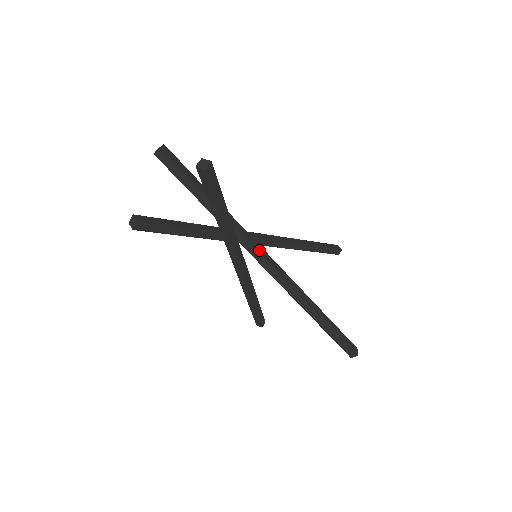
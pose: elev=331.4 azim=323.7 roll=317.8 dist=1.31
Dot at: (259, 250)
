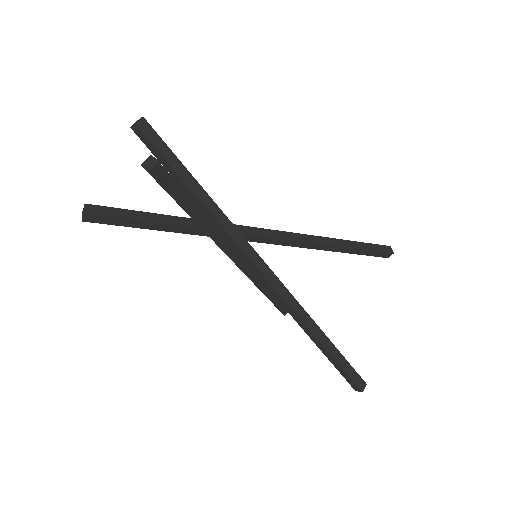
Dot at: (250, 255)
